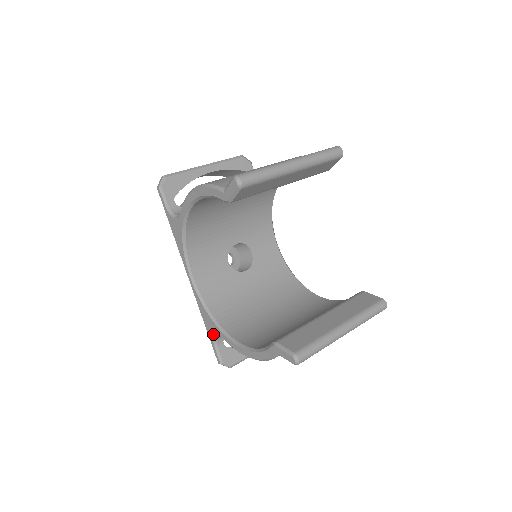
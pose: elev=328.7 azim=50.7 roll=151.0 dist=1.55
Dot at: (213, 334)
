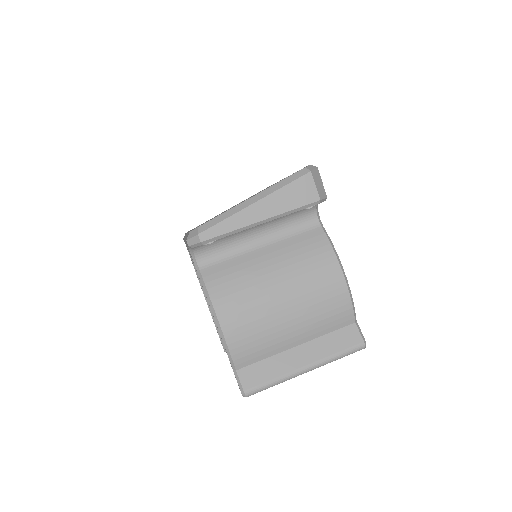
Dot at: occluded
